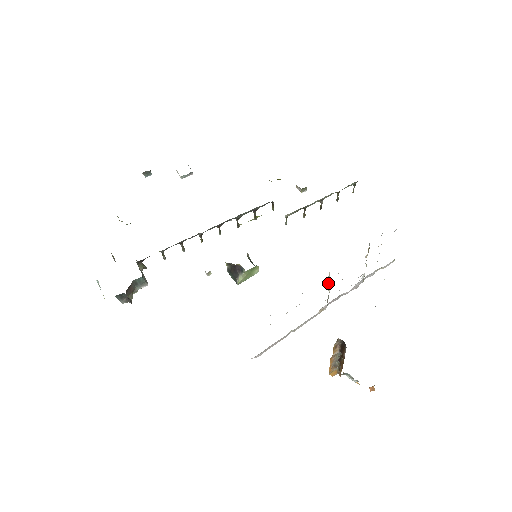
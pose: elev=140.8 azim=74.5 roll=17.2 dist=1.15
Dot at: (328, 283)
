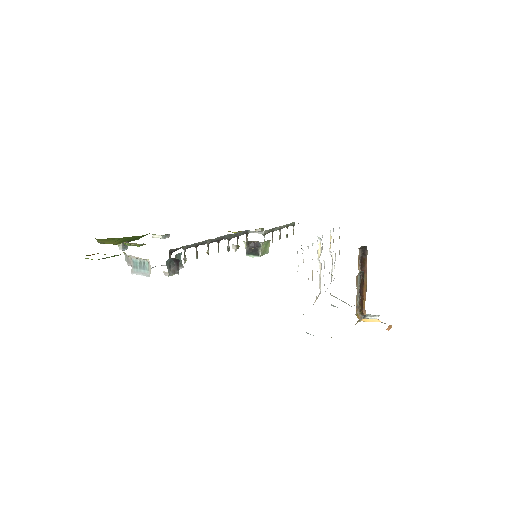
Dot at: (319, 256)
